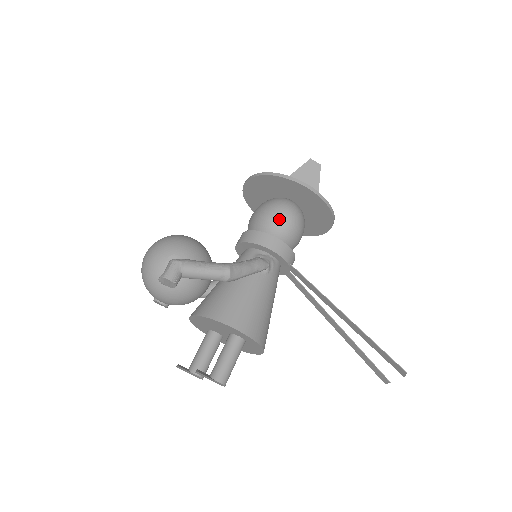
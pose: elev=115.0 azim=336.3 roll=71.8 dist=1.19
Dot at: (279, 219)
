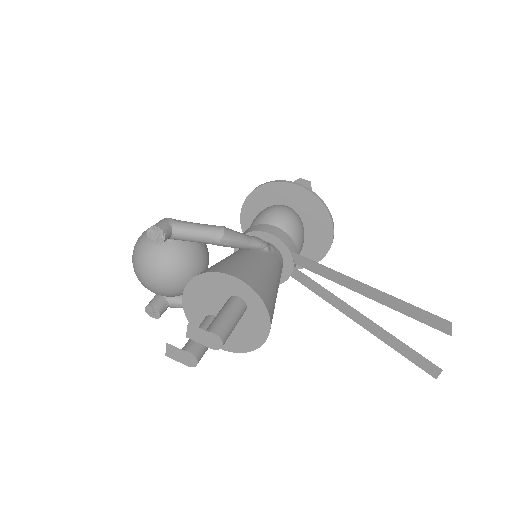
Dot at: (274, 212)
